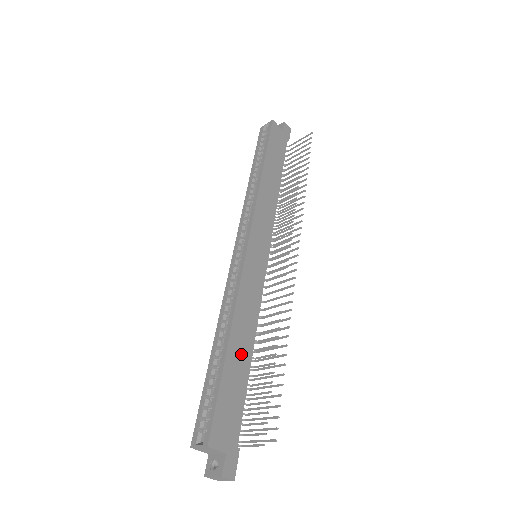
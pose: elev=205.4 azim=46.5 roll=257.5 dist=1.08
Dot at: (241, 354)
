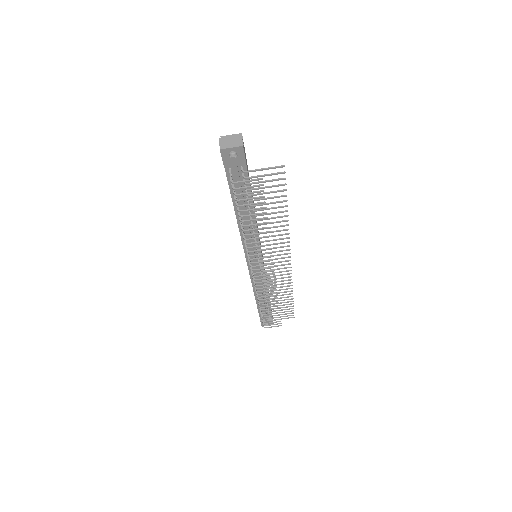
Dot at: occluded
